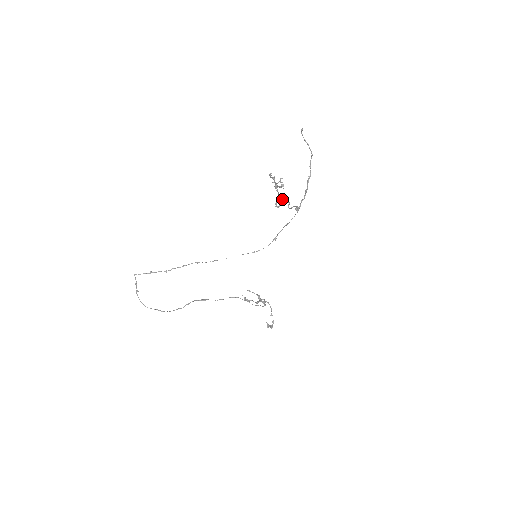
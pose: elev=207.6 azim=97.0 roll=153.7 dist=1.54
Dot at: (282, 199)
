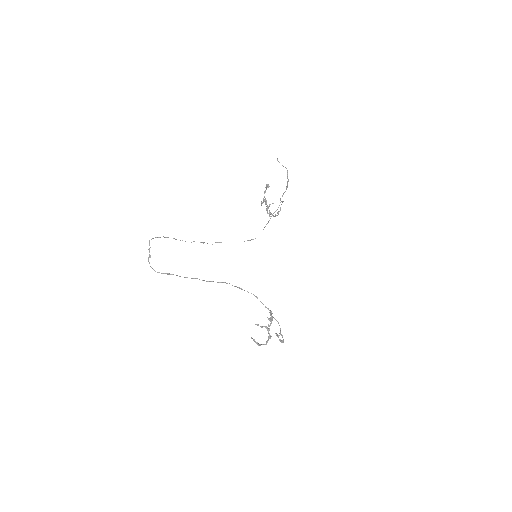
Dot at: (273, 215)
